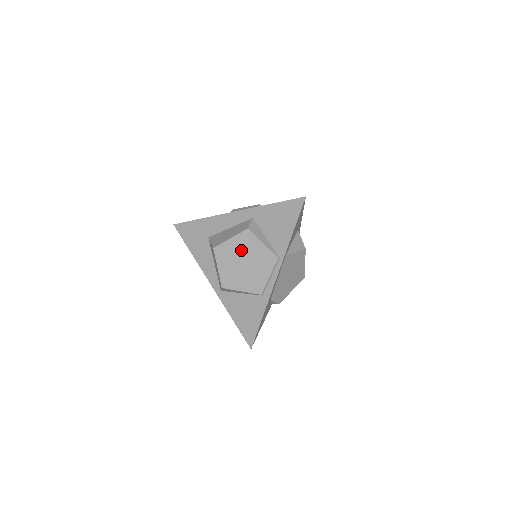
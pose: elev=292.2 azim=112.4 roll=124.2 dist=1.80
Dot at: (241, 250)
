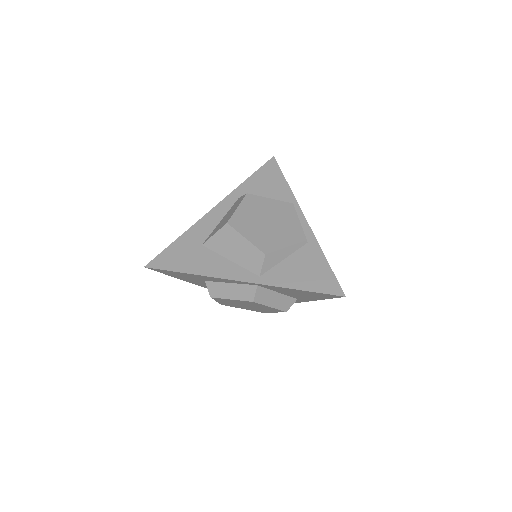
Dot at: (256, 212)
